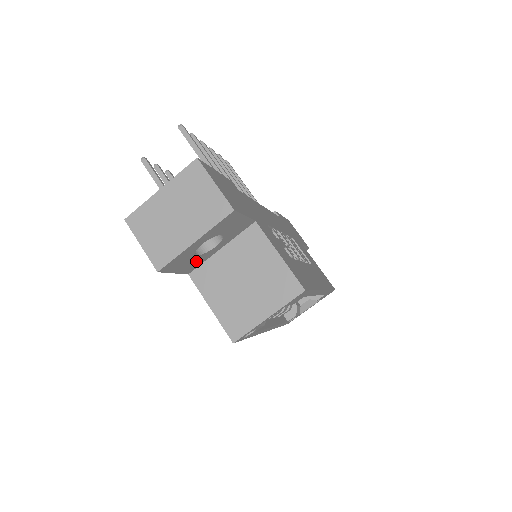
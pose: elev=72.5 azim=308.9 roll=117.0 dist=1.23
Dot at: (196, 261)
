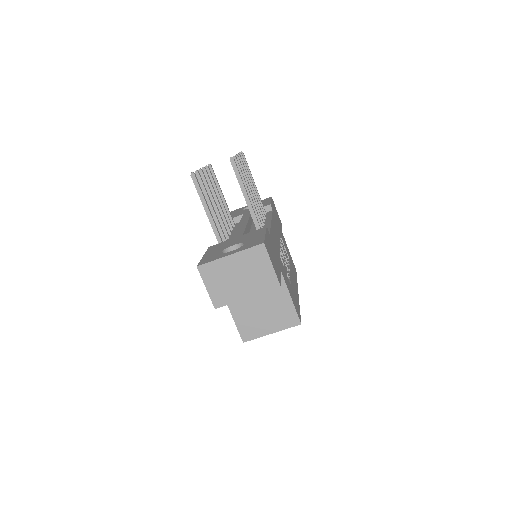
Dot at: occluded
